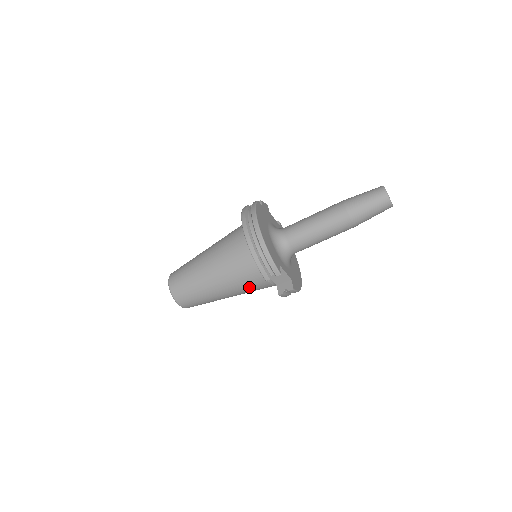
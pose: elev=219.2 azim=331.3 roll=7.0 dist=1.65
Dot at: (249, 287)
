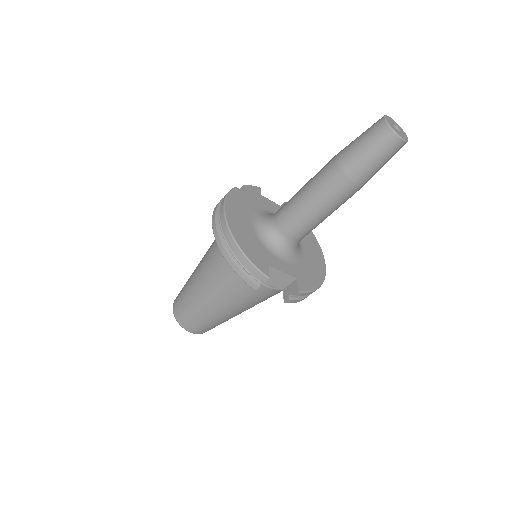
Dot at: (251, 298)
